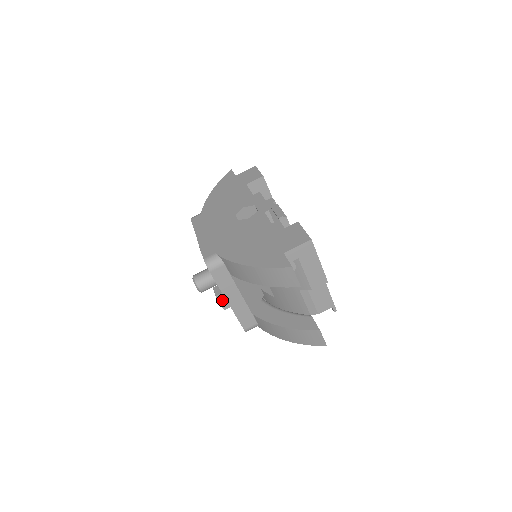
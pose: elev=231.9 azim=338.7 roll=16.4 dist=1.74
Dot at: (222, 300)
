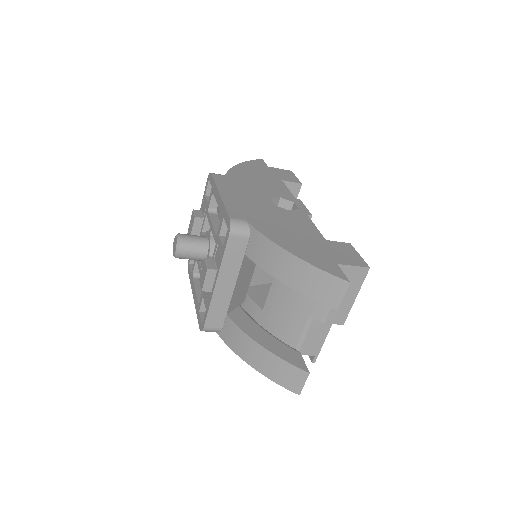
Dot at: (210, 278)
